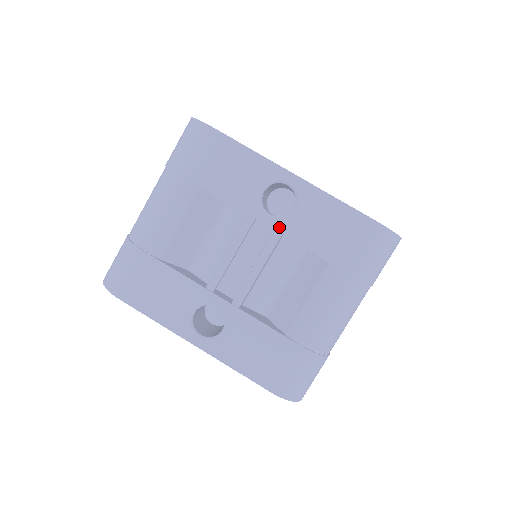
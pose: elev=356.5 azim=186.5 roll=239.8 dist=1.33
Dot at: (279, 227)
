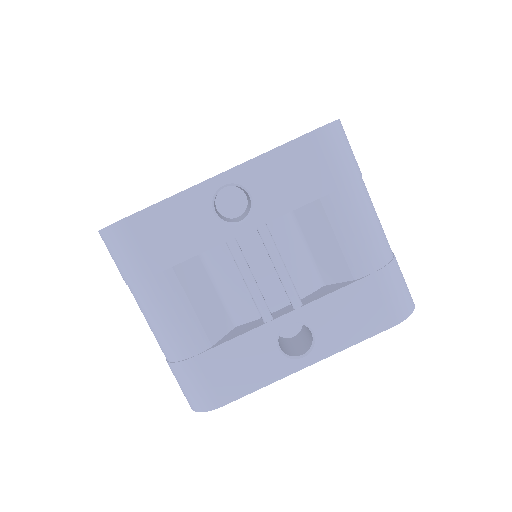
Dot at: (257, 221)
